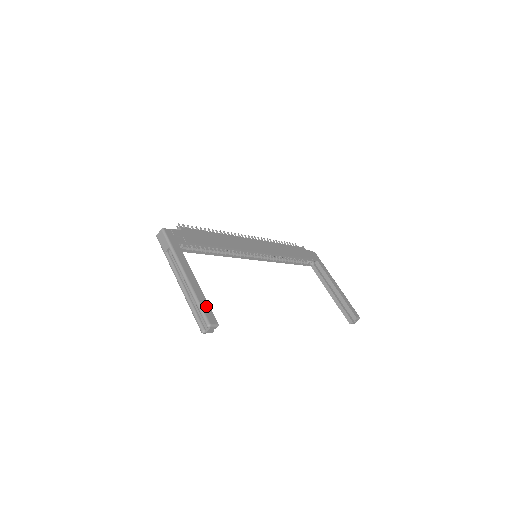
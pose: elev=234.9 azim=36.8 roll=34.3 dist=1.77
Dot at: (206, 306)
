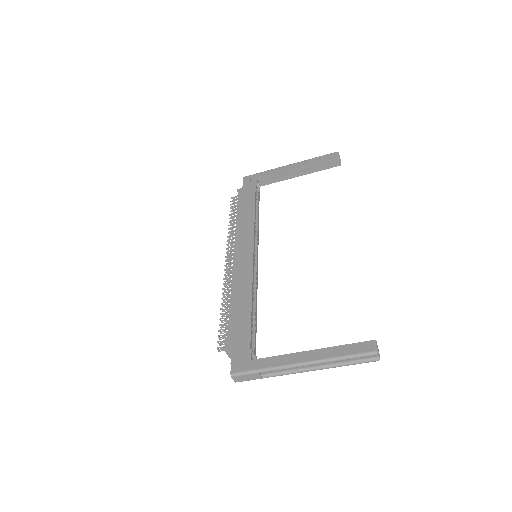
Dot at: (349, 349)
